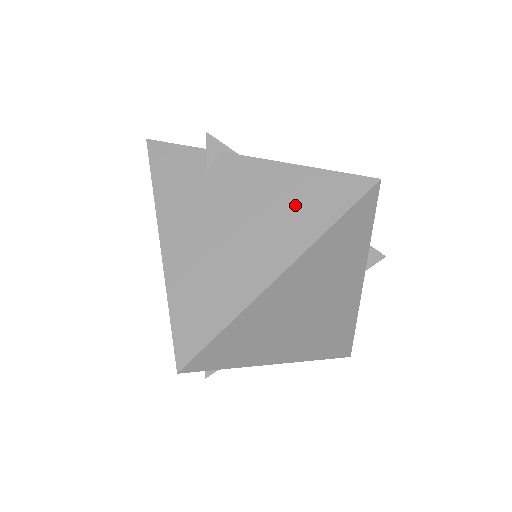
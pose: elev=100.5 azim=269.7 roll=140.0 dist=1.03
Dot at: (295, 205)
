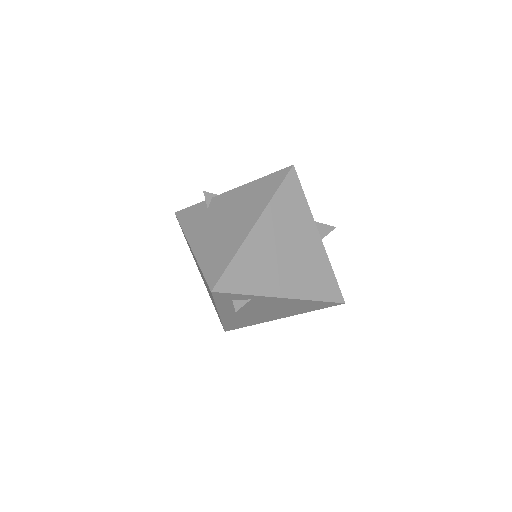
Dot at: (255, 196)
